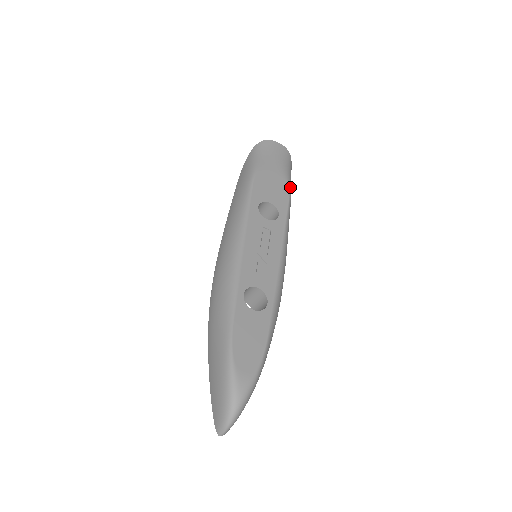
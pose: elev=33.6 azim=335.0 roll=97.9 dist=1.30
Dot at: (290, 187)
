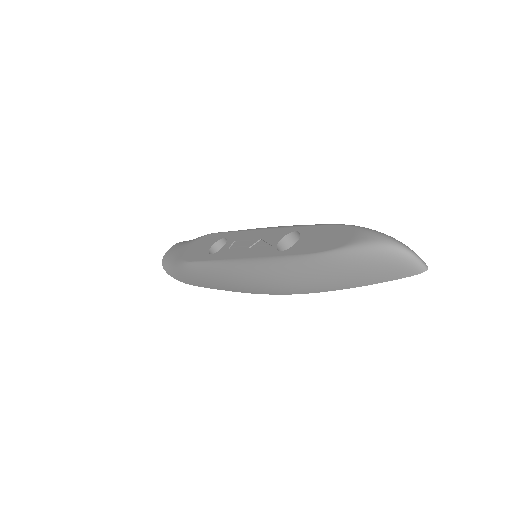
Dot at: occluded
